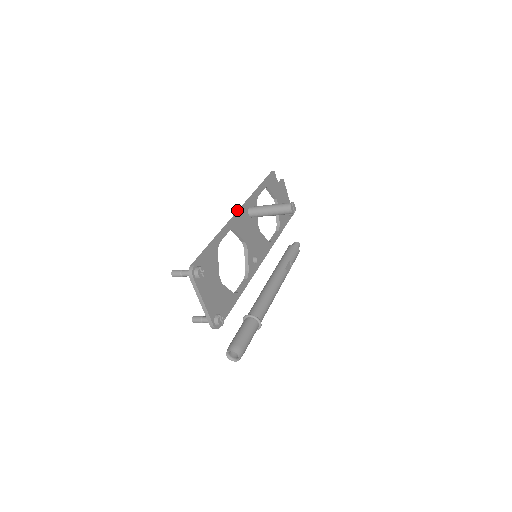
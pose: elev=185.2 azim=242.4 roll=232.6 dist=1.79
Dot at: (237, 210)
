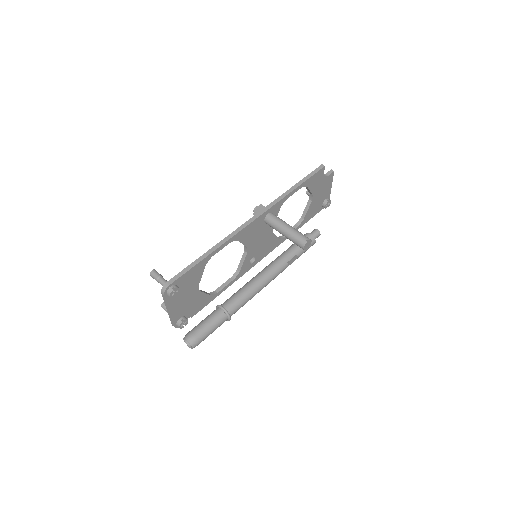
Dot at: (256, 209)
